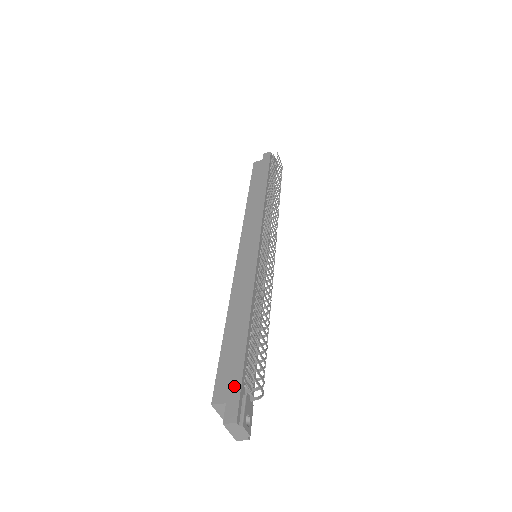
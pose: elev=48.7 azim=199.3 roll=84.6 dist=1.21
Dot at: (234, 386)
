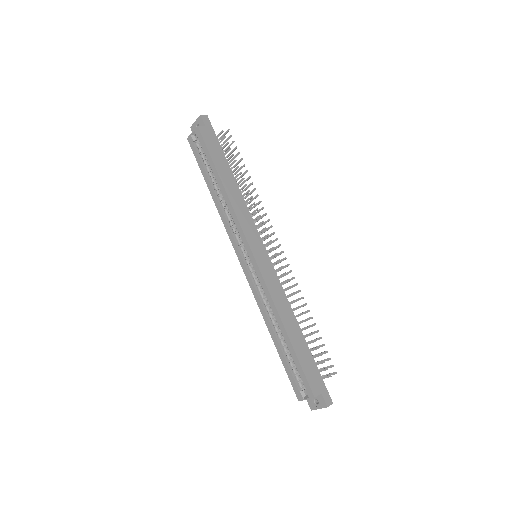
Dot at: (319, 380)
